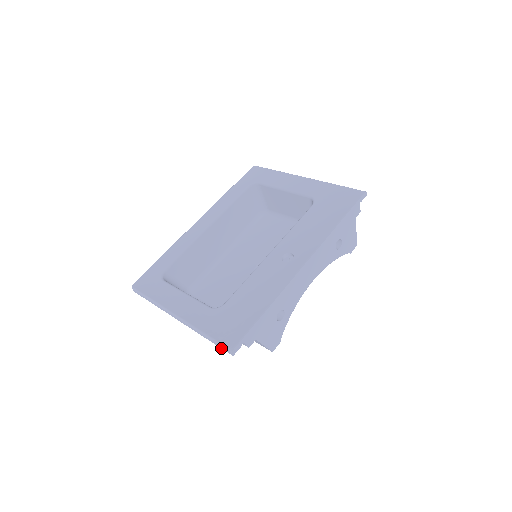
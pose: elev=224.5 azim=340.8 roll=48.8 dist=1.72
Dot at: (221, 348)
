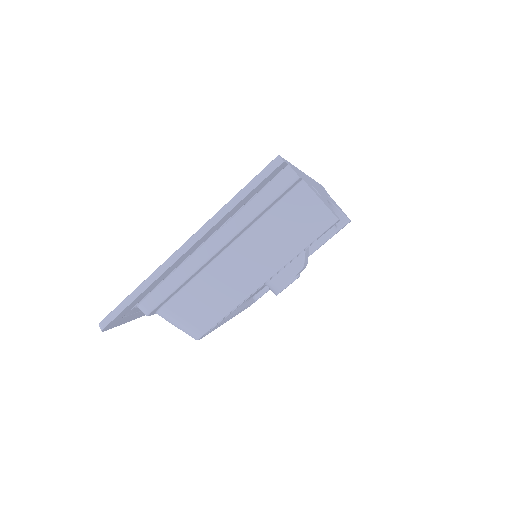
Dot at: (263, 179)
